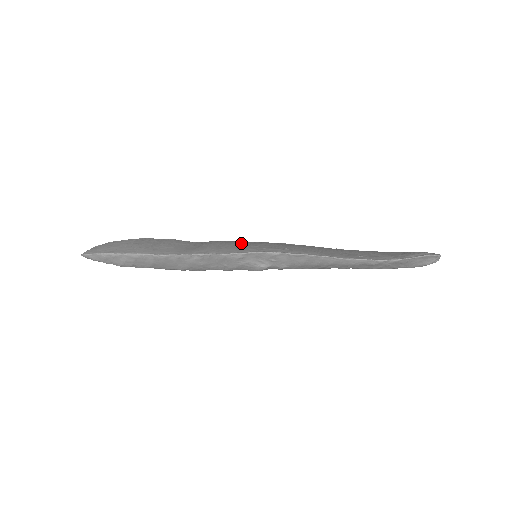
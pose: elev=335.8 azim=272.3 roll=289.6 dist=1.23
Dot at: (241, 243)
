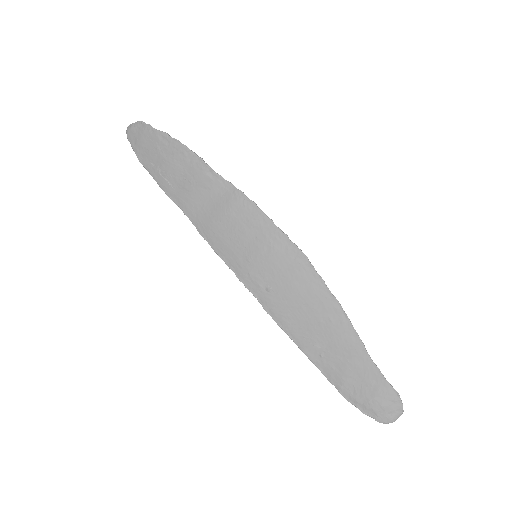
Dot at: (251, 233)
